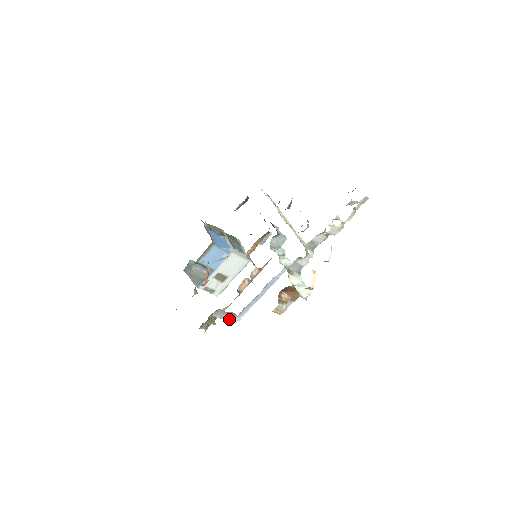
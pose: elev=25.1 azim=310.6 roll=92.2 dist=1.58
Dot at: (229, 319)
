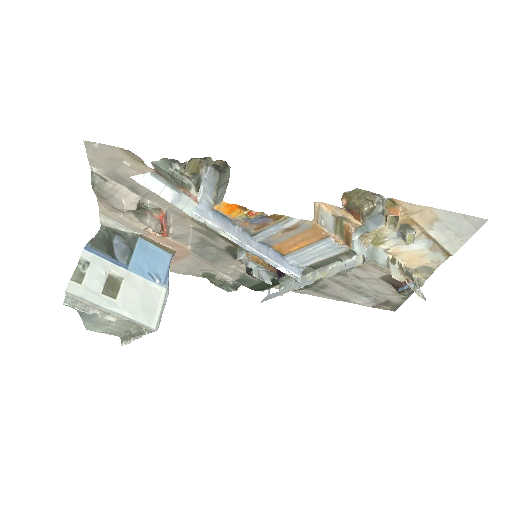
Dot at: (202, 198)
